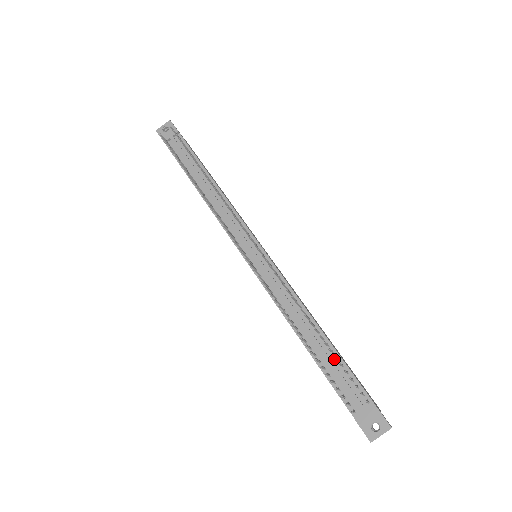
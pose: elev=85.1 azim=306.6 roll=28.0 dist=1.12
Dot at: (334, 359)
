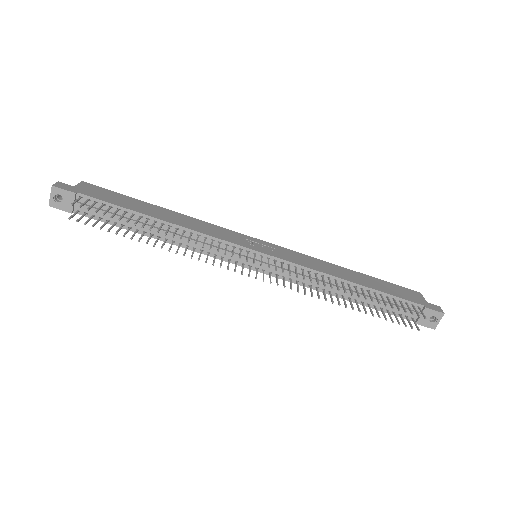
Dot at: (378, 297)
